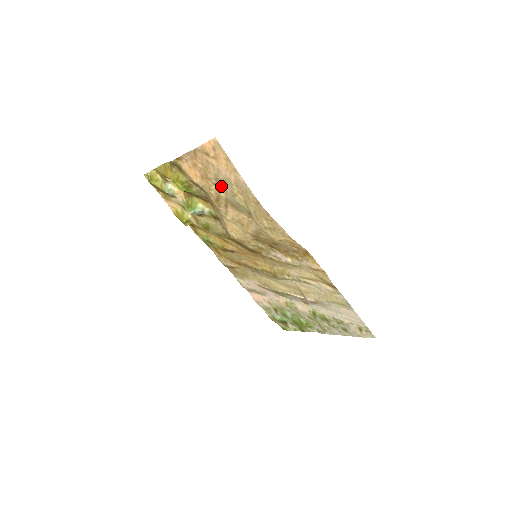
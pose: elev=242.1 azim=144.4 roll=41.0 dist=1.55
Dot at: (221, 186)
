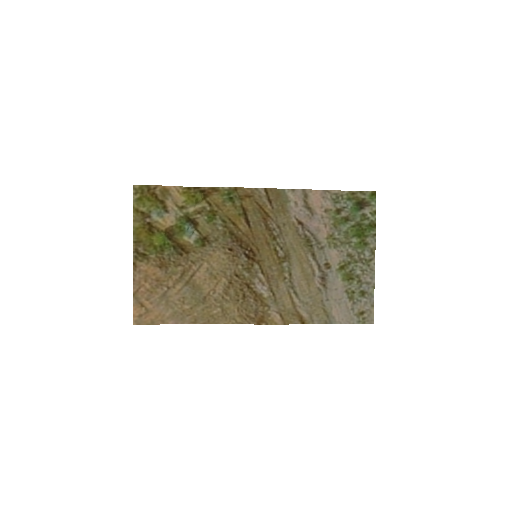
Dot at: (172, 292)
